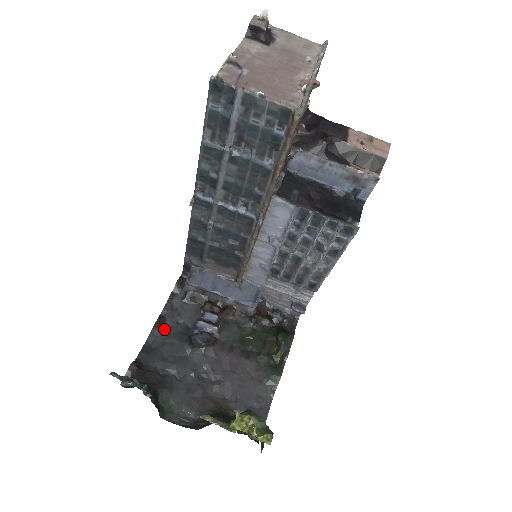
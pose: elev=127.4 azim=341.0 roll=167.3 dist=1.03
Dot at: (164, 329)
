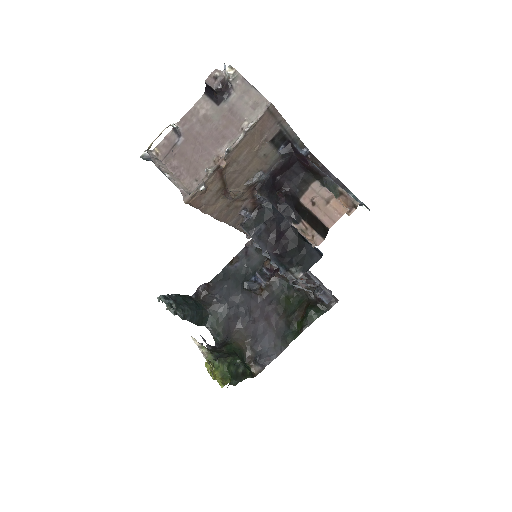
Dot at: (234, 267)
